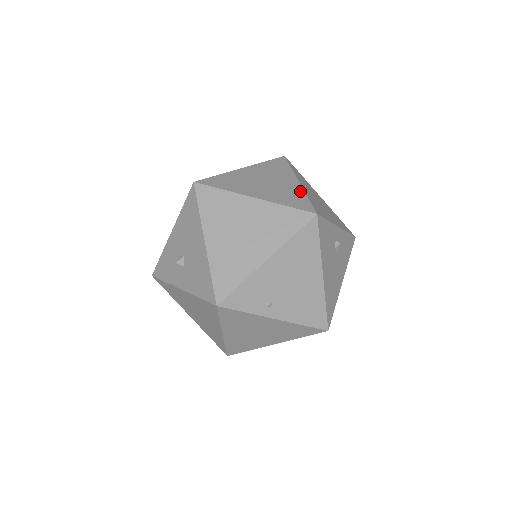
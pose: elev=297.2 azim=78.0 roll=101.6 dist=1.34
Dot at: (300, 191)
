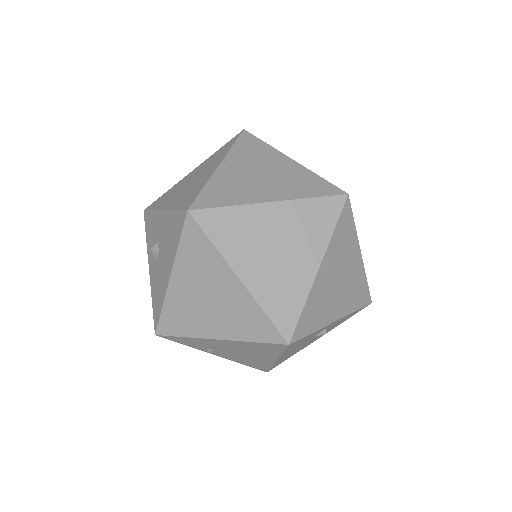
Dot at: (304, 290)
